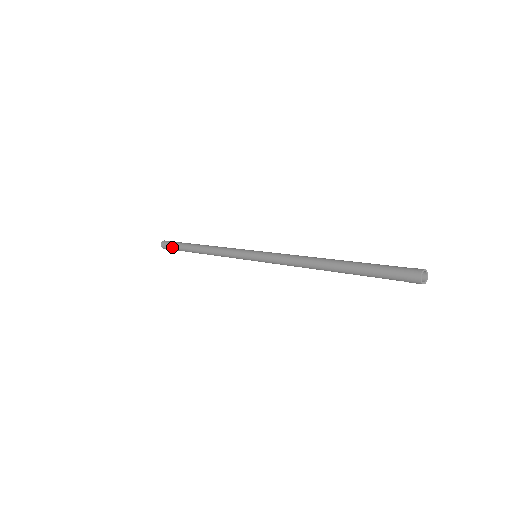
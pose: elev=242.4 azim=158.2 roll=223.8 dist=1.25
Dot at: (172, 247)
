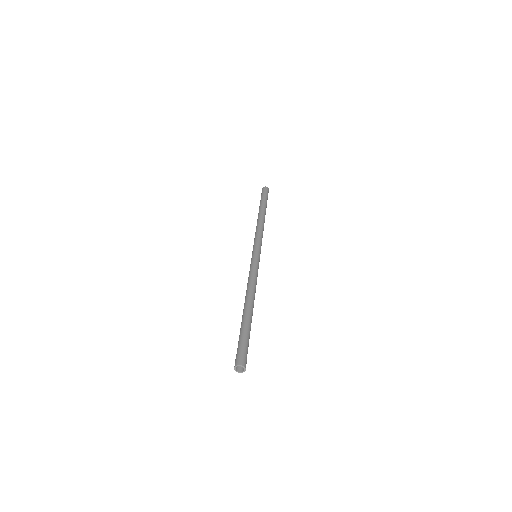
Dot at: occluded
